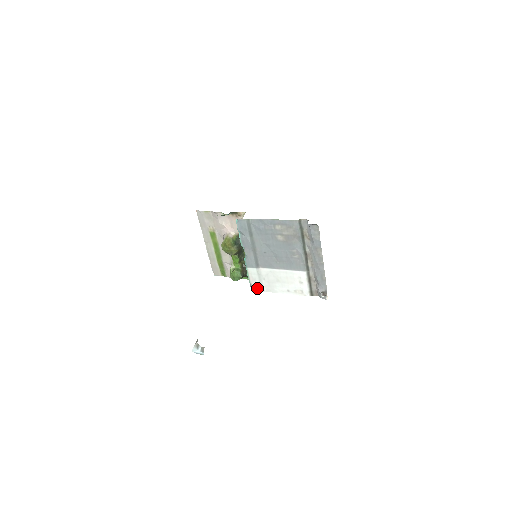
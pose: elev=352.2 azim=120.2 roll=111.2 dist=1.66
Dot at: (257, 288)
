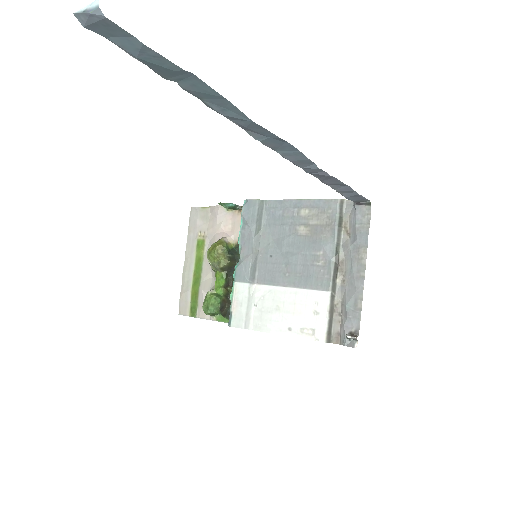
Dot at: (239, 321)
